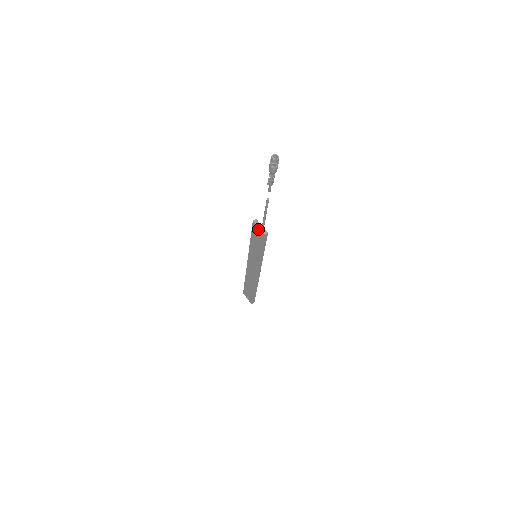
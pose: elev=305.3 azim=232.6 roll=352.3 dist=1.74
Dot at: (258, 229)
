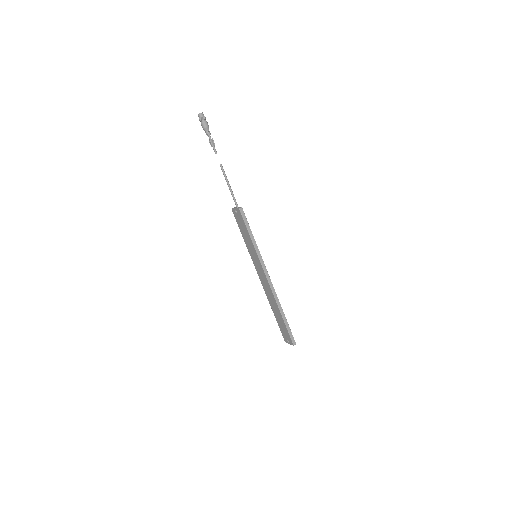
Dot at: (236, 212)
